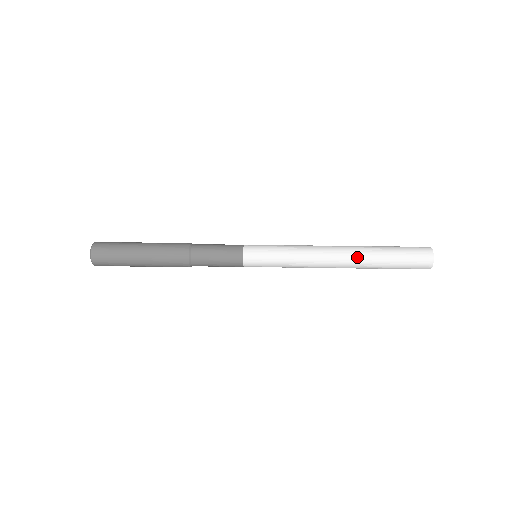
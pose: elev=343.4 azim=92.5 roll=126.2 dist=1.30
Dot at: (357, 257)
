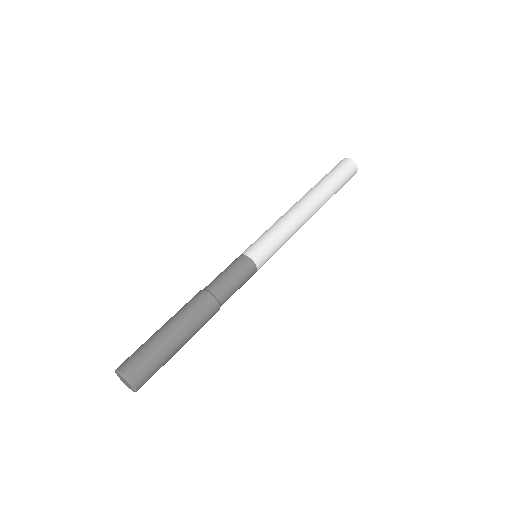
Dot at: (317, 195)
